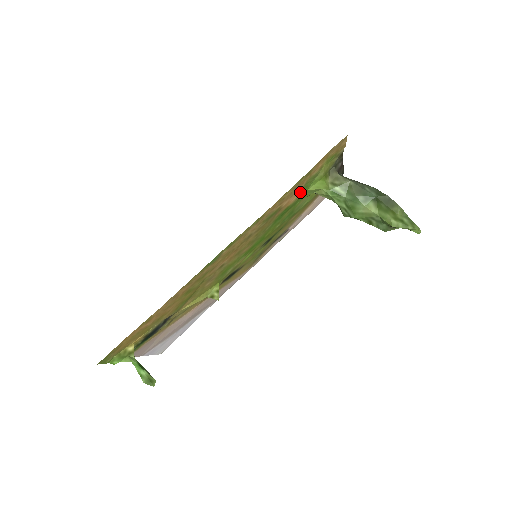
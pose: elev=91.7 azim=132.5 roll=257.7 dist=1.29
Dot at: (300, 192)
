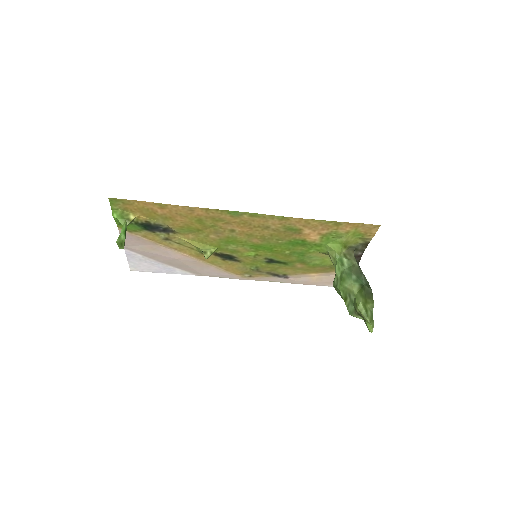
Dot at: (321, 237)
